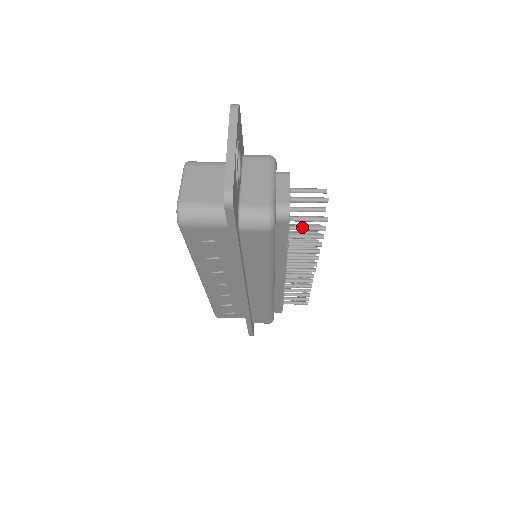
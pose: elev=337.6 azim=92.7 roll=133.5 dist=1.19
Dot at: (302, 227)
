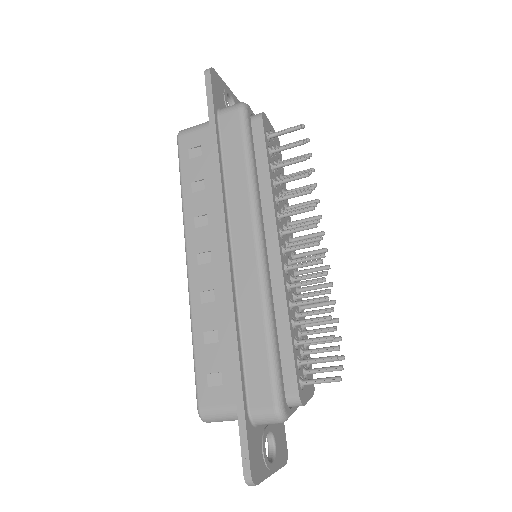
Dot at: (282, 146)
